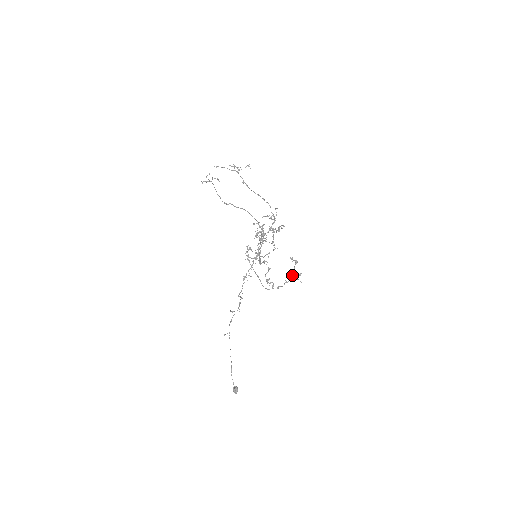
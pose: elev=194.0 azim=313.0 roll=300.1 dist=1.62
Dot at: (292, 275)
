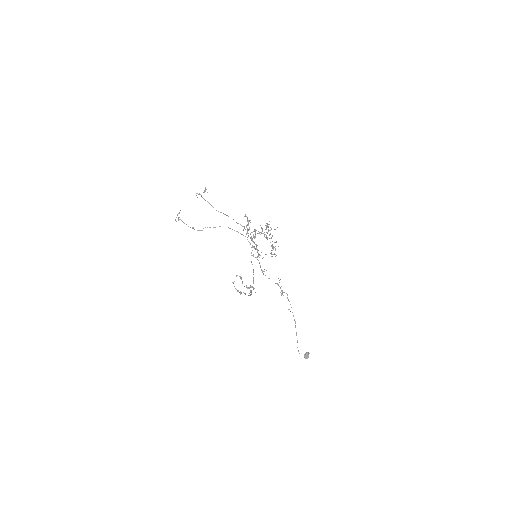
Dot at: (247, 287)
